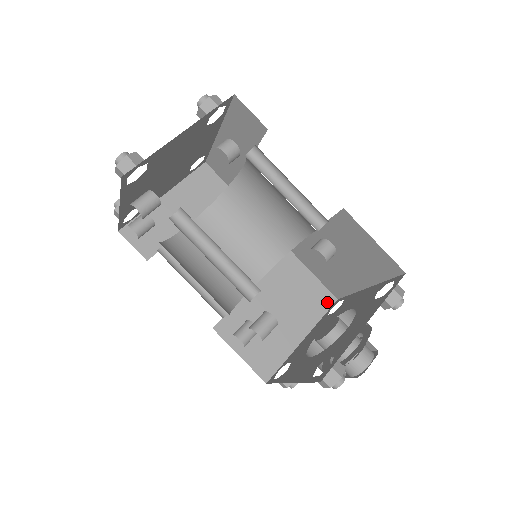
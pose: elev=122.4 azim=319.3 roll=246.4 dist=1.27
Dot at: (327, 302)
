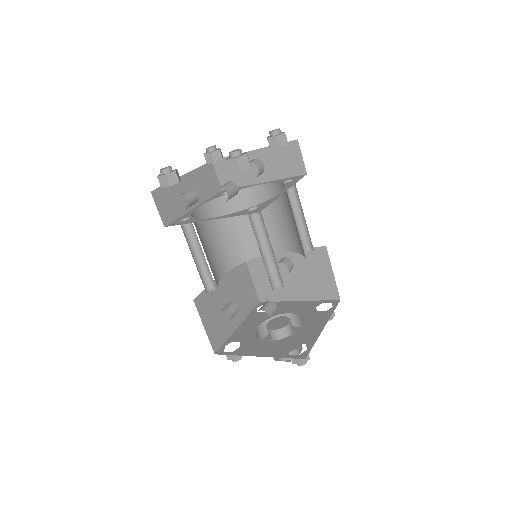
Dot at: (254, 302)
